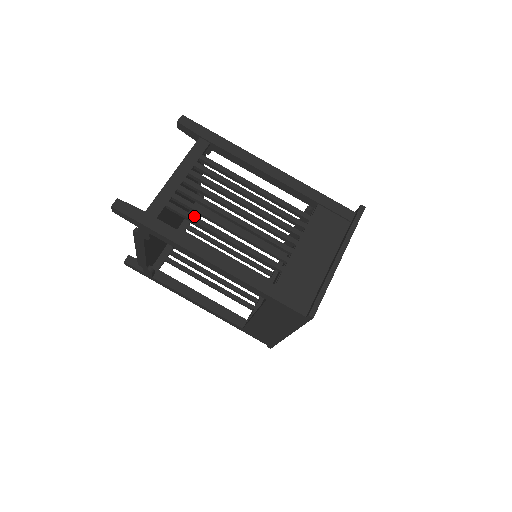
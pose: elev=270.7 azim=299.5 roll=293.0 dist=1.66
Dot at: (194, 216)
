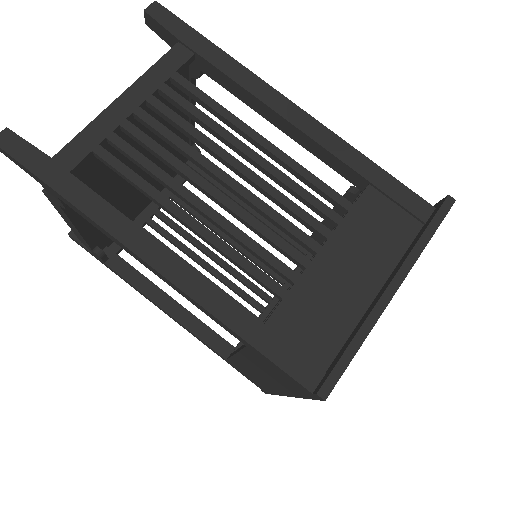
Dot at: (139, 177)
